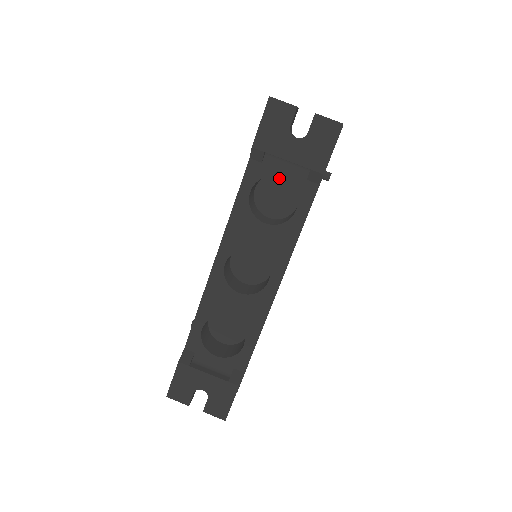
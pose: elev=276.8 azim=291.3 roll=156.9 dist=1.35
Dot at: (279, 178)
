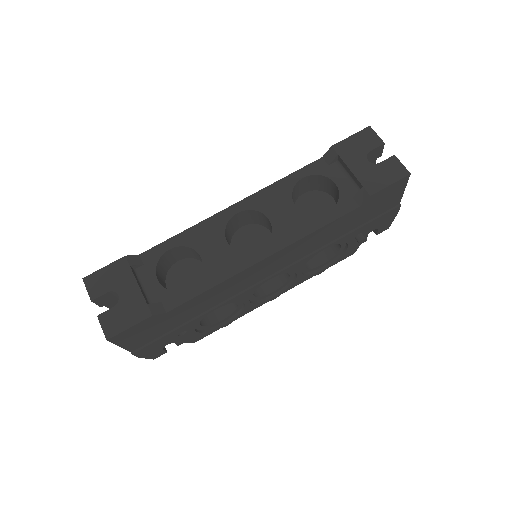
Dot at: (328, 199)
